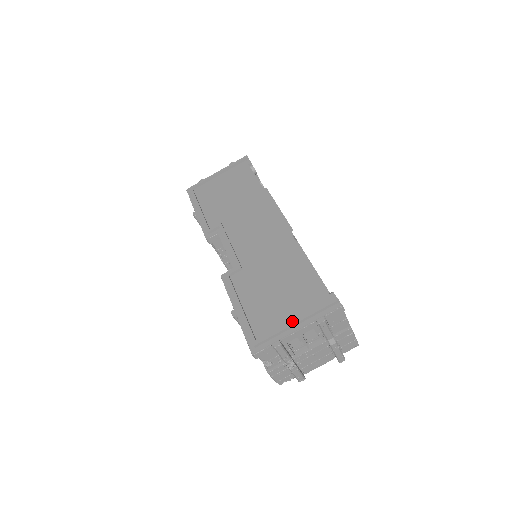
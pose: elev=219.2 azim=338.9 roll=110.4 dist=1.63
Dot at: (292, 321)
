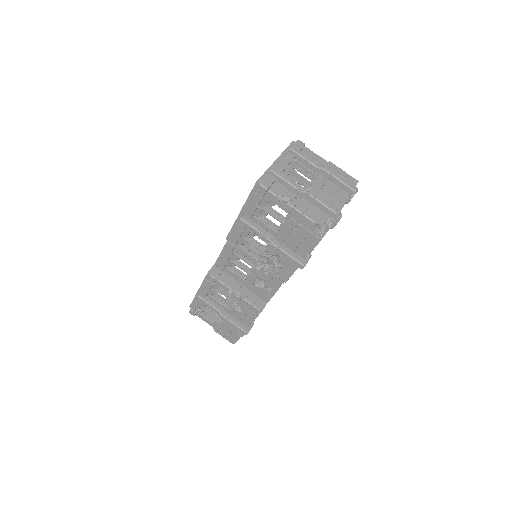
Dot at: (273, 163)
